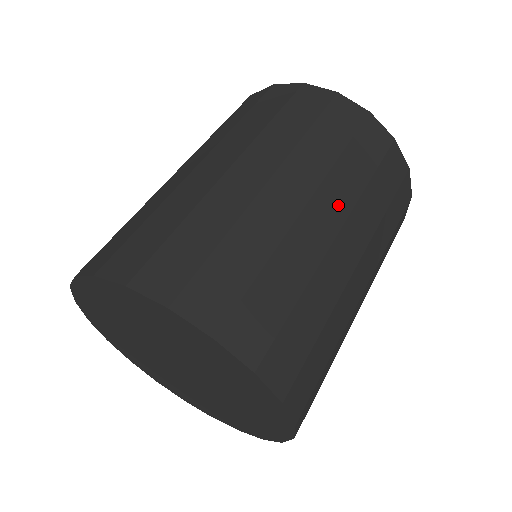
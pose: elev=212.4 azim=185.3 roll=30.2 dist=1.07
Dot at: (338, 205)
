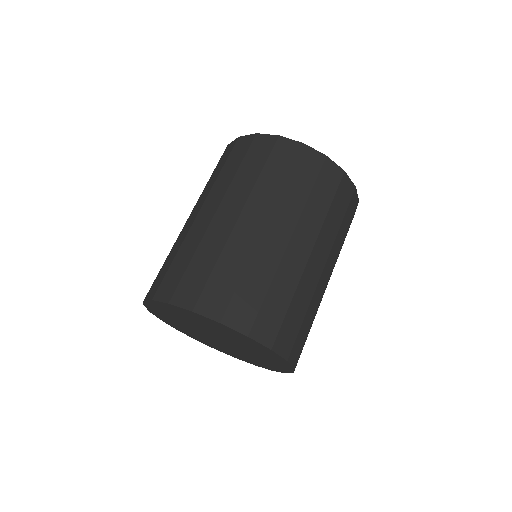
Dot at: (333, 261)
